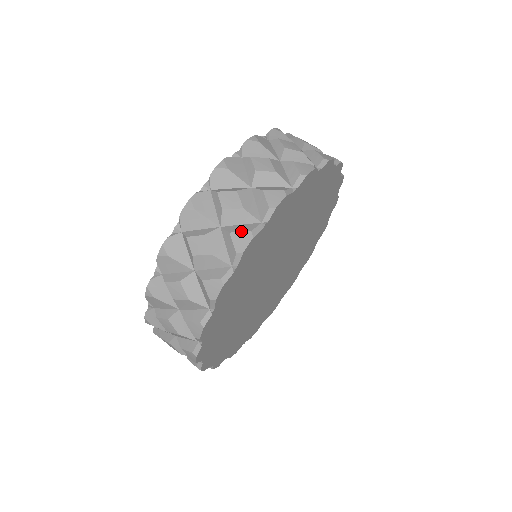
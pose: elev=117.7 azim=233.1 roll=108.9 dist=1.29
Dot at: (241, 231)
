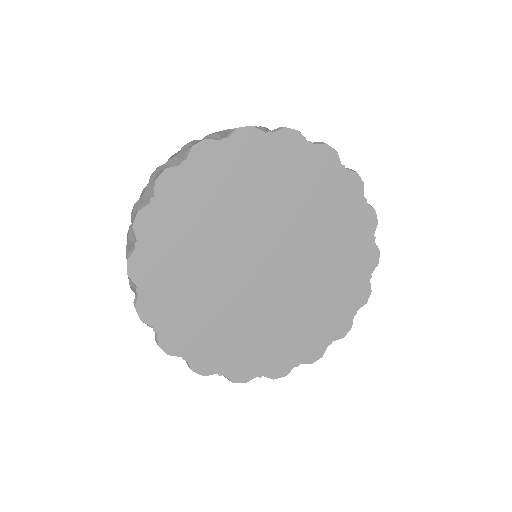
Dot at: occluded
